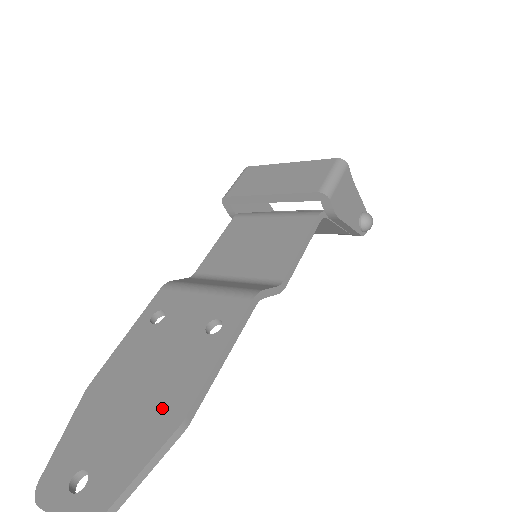
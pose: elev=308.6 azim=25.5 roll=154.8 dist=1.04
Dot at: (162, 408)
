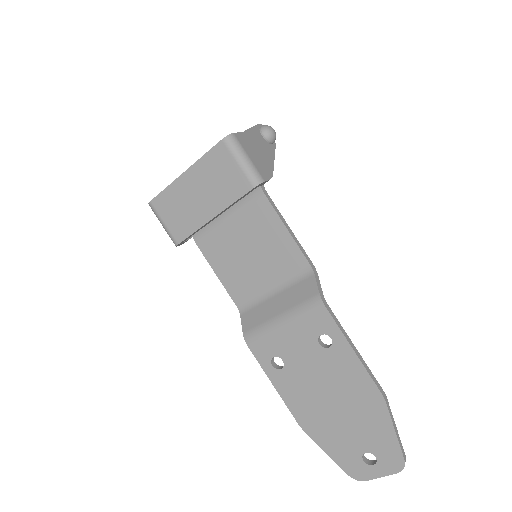
Dot at: (362, 401)
